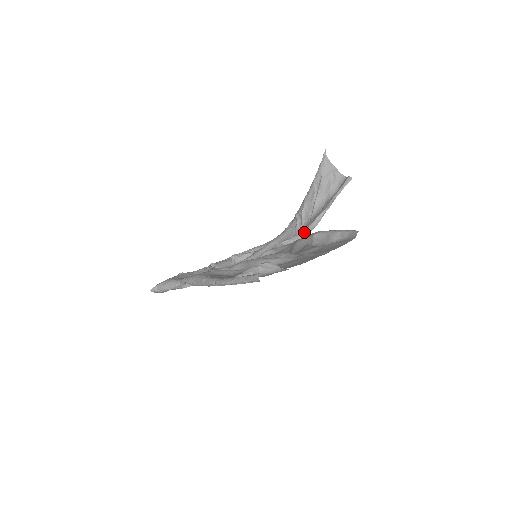
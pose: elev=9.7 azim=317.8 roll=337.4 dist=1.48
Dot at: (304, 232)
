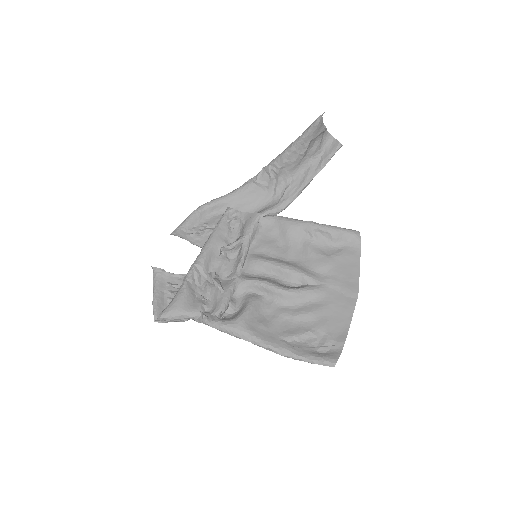
Dot at: (288, 204)
